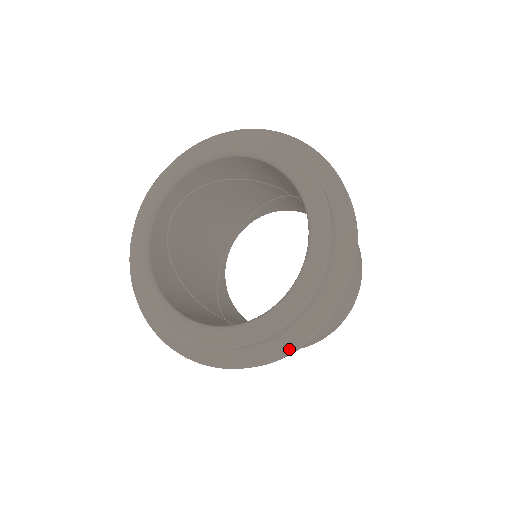
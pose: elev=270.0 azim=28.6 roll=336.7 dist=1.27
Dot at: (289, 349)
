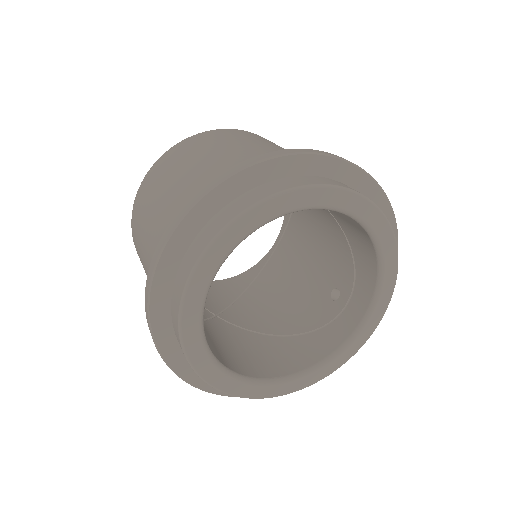
Dot at: occluded
